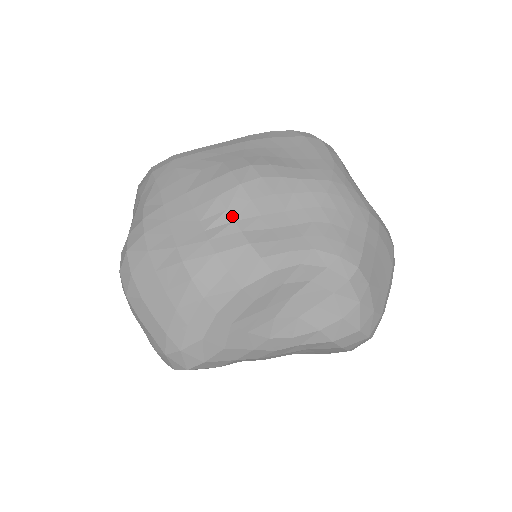
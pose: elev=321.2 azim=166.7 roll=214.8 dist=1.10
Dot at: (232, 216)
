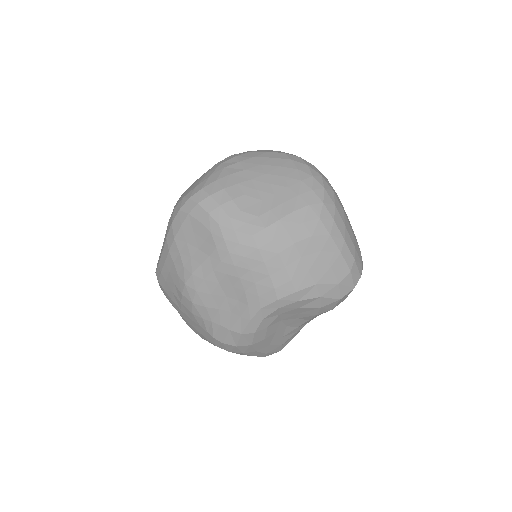
Dot at: (208, 320)
